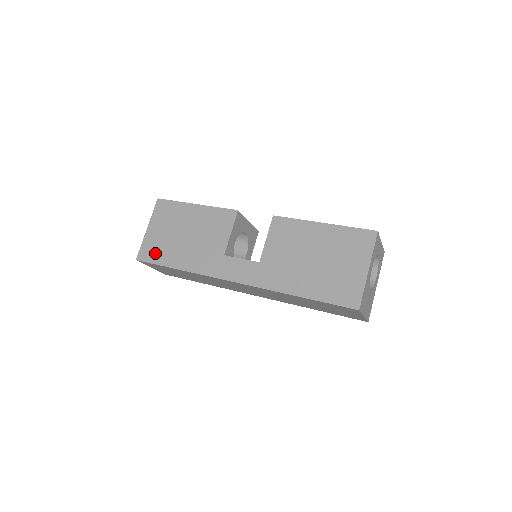
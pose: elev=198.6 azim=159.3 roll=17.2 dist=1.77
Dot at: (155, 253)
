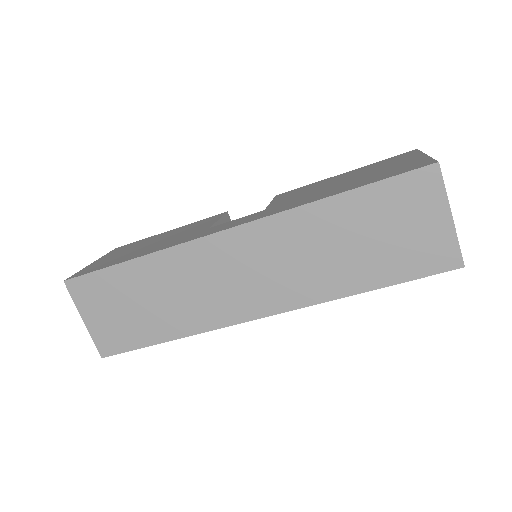
Dot at: (98, 266)
